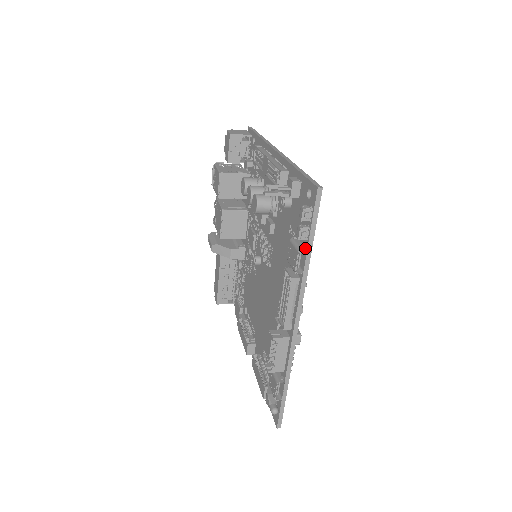
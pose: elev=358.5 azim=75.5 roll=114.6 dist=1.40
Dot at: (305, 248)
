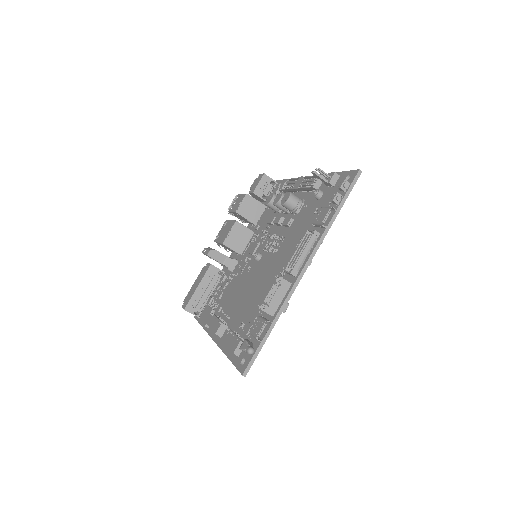
Dot at: (335, 209)
